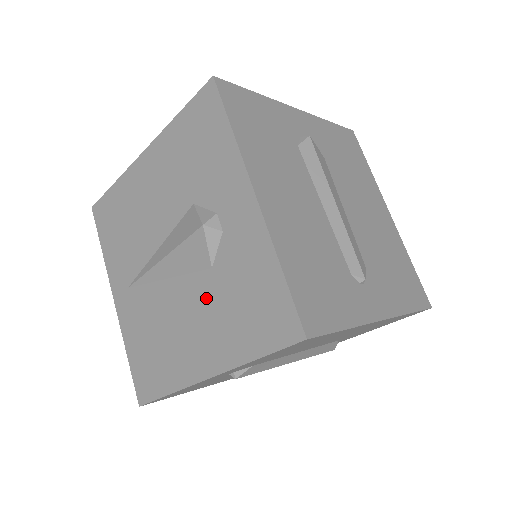
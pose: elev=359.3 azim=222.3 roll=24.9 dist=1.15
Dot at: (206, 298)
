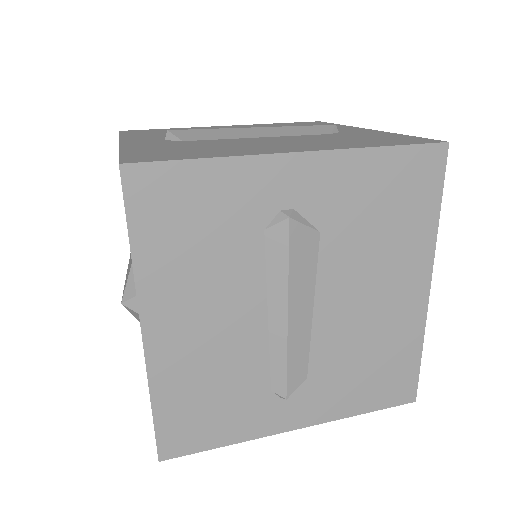
Dot at: occluded
